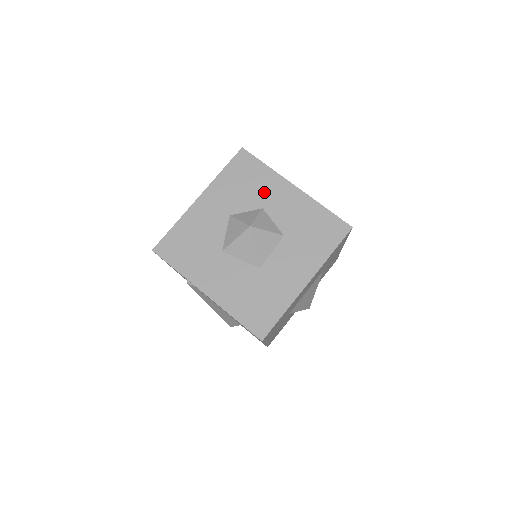
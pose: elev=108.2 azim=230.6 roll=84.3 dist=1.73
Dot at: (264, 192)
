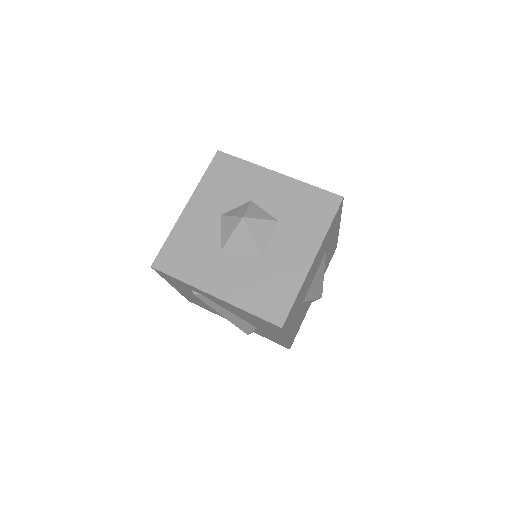
Dot at: (249, 185)
